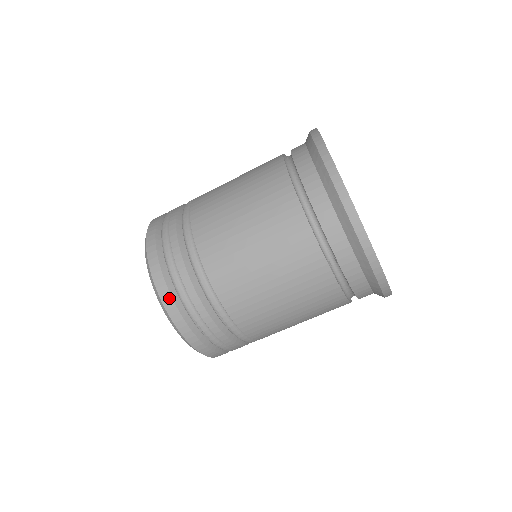
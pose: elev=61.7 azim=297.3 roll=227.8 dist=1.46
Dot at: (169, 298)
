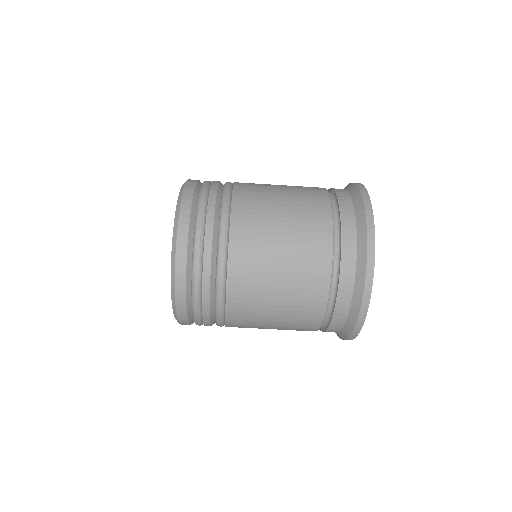
Dot at: (186, 322)
